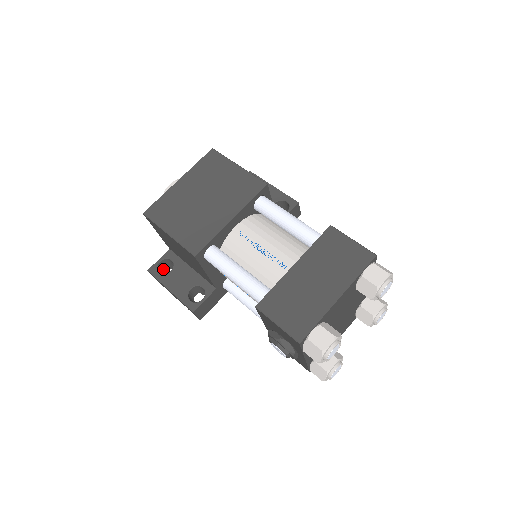
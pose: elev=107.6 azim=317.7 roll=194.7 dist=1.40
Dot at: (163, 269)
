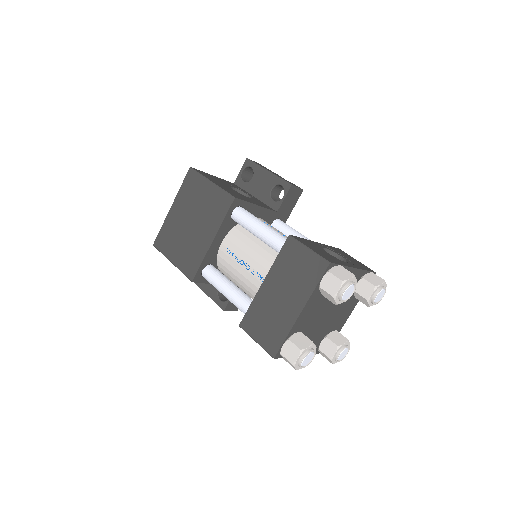
Dot at: occluded
